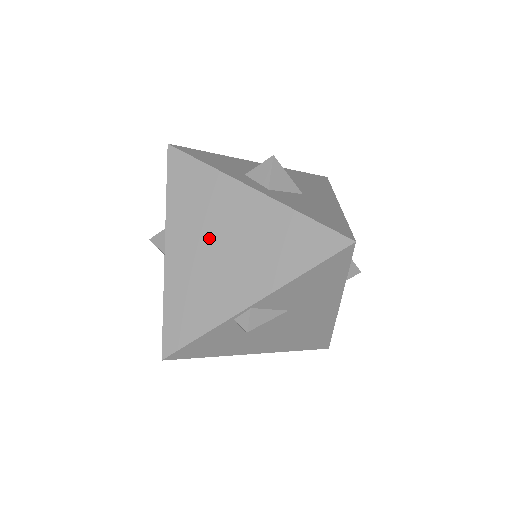
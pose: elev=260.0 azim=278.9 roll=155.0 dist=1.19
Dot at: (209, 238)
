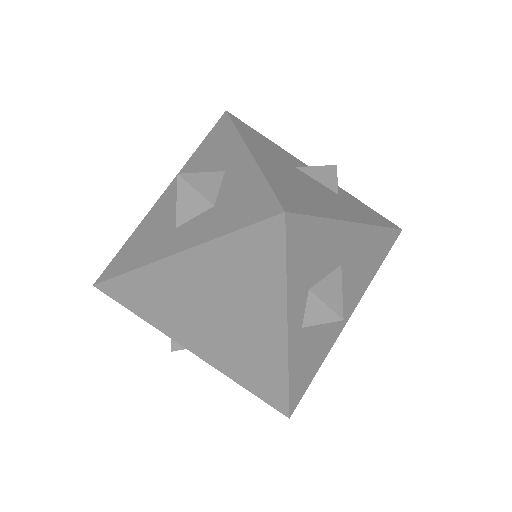
Dot at: (214, 302)
